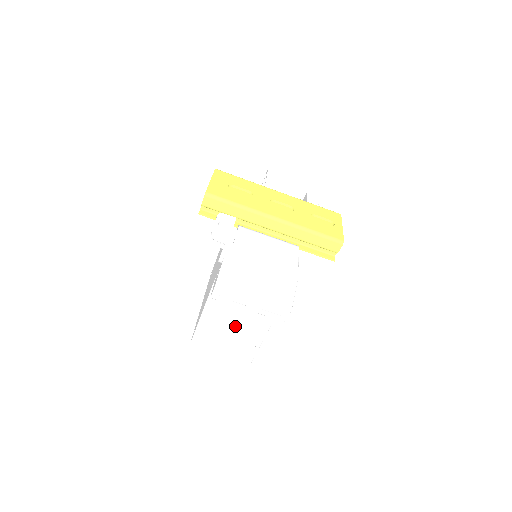
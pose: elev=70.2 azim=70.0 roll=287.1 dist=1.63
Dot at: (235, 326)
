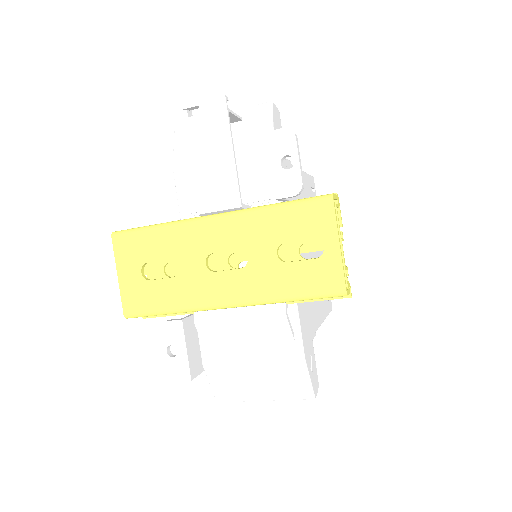
Dot at: occluded
